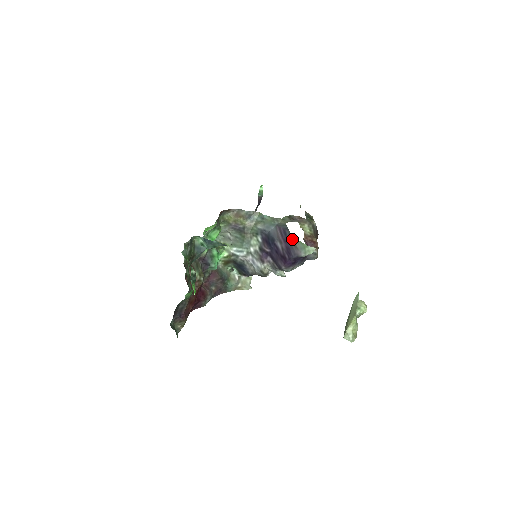
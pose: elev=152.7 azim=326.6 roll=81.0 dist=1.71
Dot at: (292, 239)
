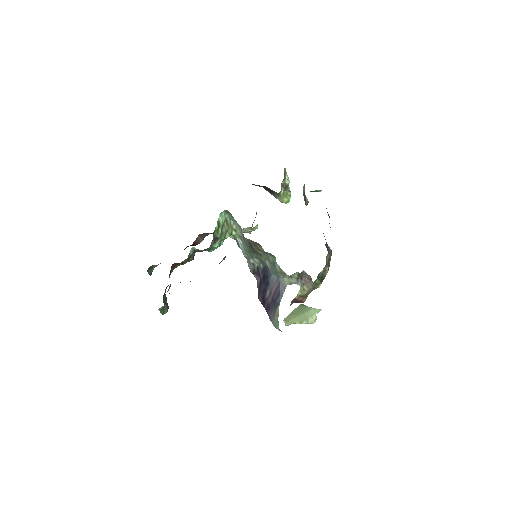
Dot at: (276, 309)
